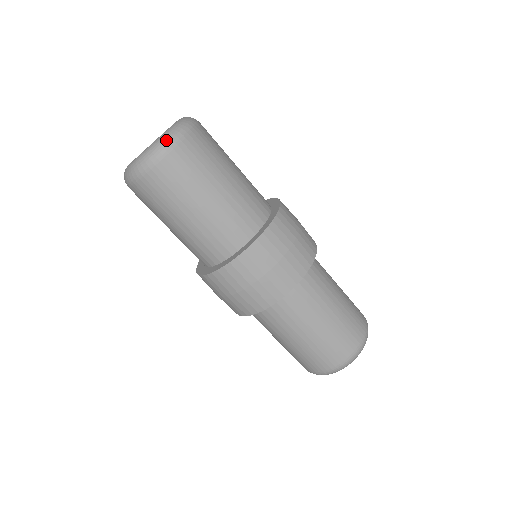
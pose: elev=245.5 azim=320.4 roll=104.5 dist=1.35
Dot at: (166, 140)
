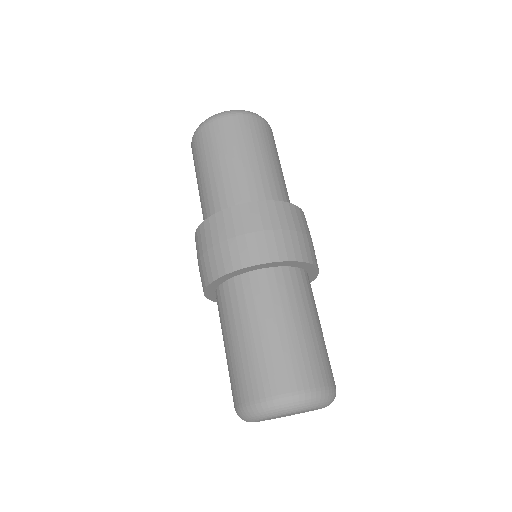
Dot at: (242, 110)
